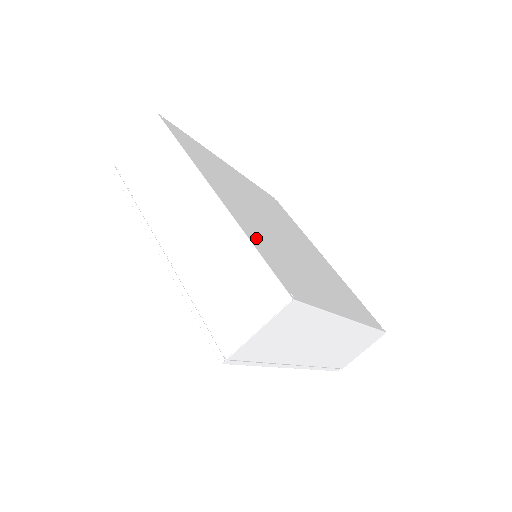
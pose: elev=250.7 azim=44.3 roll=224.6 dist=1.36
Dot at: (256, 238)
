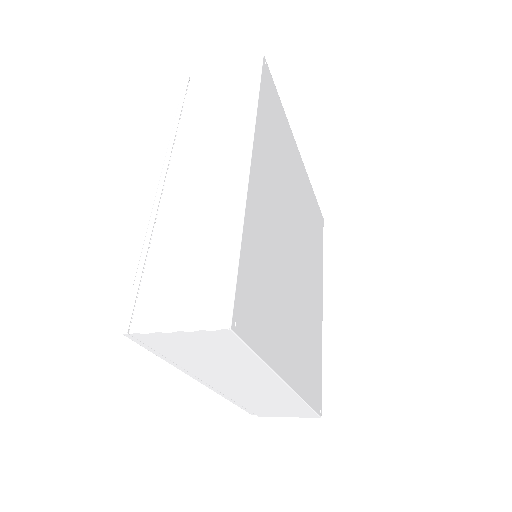
Dot at: (305, 380)
